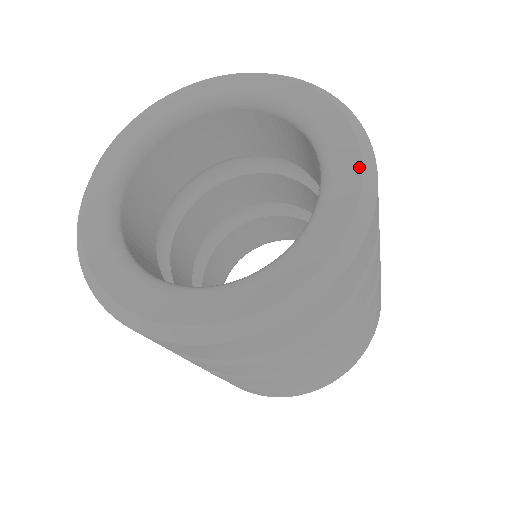
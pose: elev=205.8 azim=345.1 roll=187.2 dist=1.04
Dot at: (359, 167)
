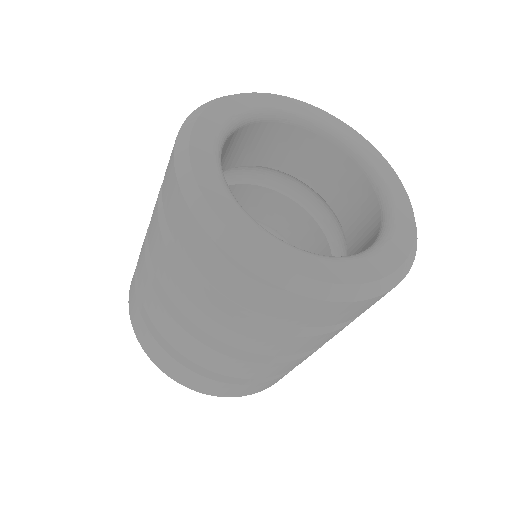
Dot at: (392, 169)
